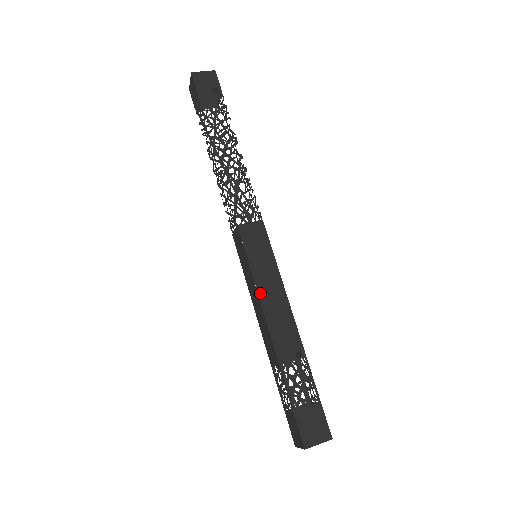
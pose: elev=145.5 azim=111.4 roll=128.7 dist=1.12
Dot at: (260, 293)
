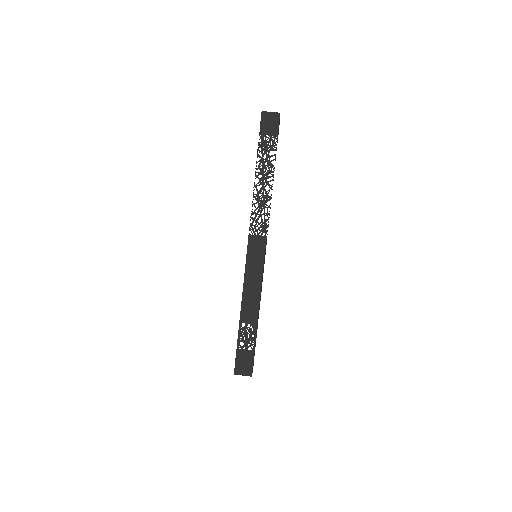
Dot at: (245, 282)
